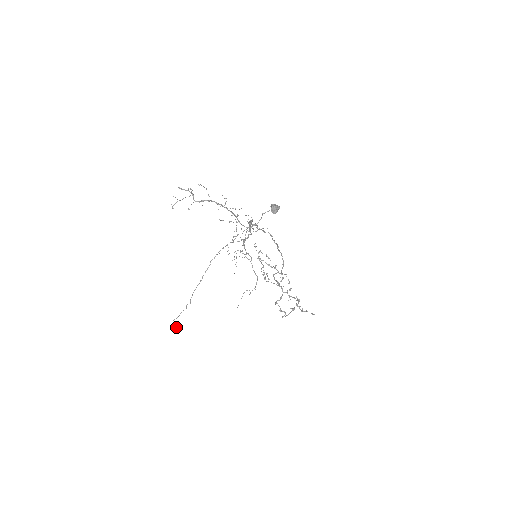
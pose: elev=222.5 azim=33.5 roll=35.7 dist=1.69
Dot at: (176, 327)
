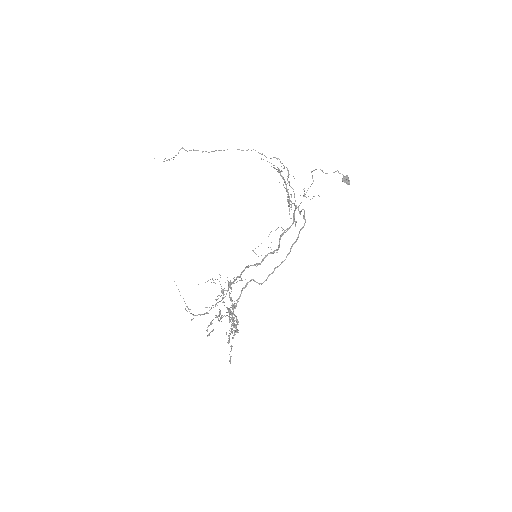
Dot at: (169, 160)
